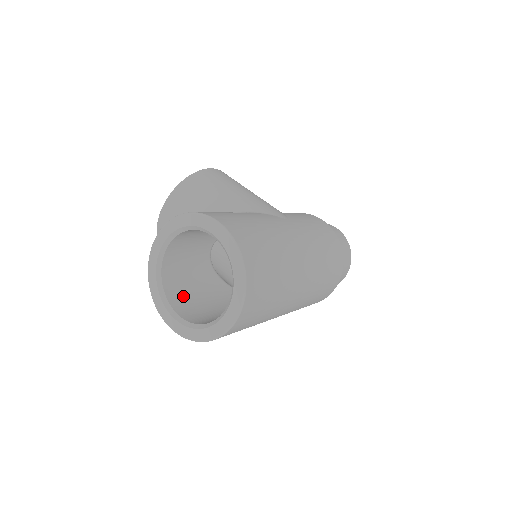
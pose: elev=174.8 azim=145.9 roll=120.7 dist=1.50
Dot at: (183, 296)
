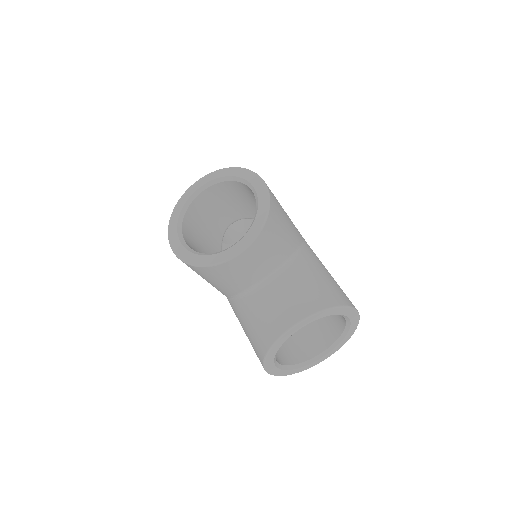
Dot at: occluded
